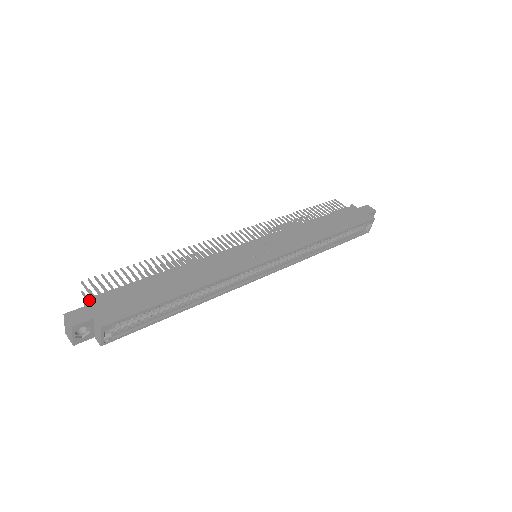
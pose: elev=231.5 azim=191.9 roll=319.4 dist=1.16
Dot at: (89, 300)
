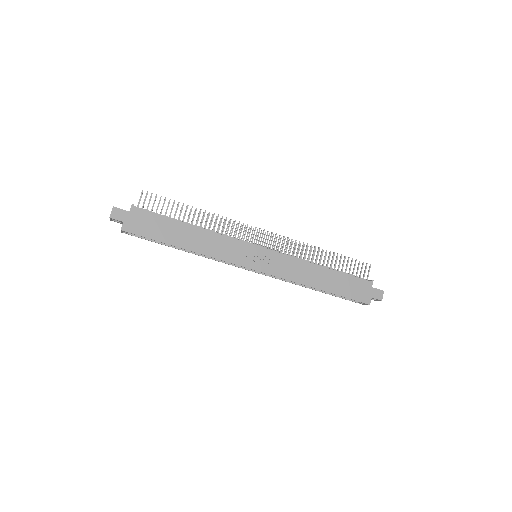
Dot at: (132, 208)
